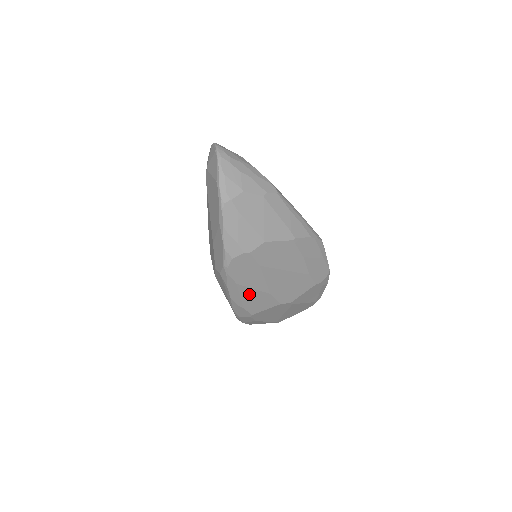
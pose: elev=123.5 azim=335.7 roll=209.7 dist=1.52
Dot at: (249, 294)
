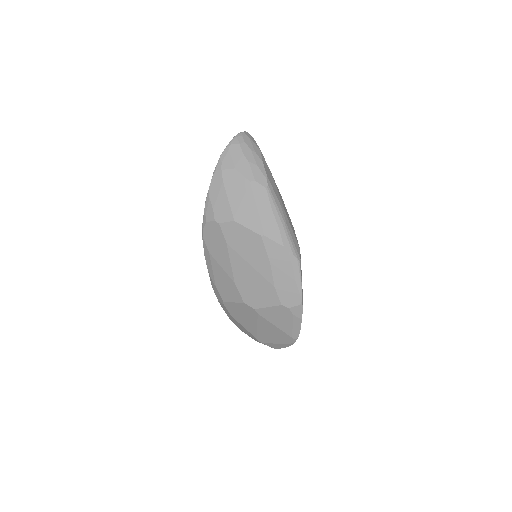
Dot at: (219, 272)
